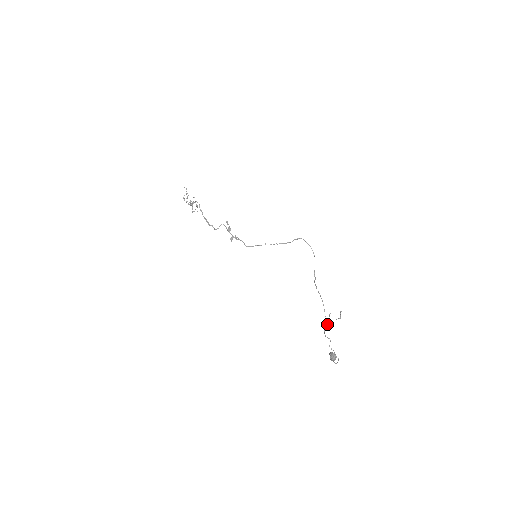
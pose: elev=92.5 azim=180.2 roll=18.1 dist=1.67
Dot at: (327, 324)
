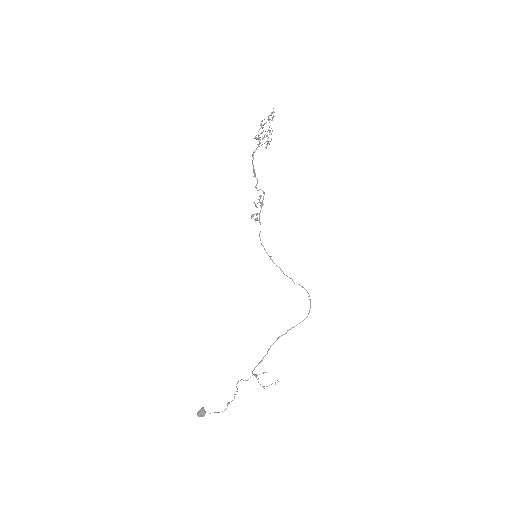
Dot at: (250, 377)
